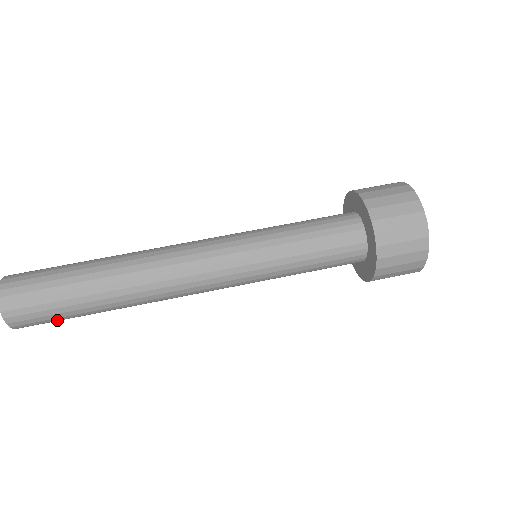
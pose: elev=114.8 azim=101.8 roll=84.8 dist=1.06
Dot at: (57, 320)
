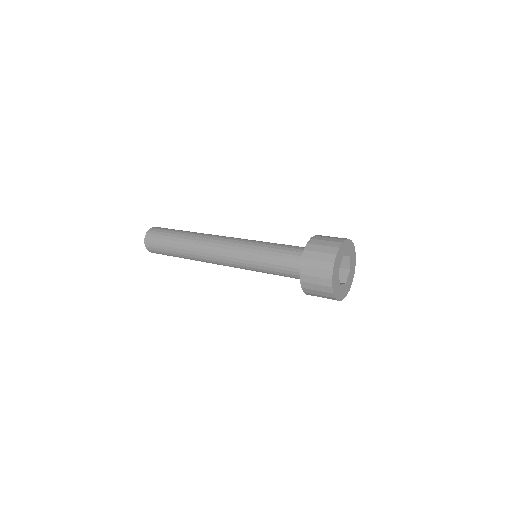
Dot at: (160, 245)
